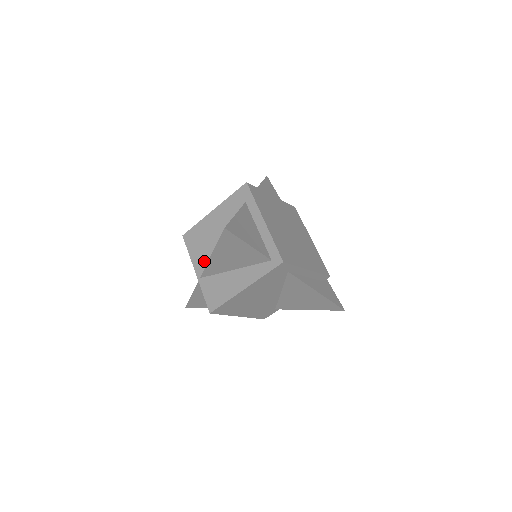
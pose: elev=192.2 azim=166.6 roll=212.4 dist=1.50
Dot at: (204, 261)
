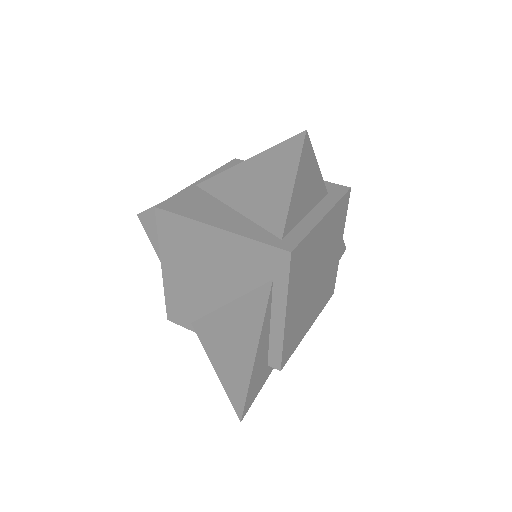
Dot at: occluded
